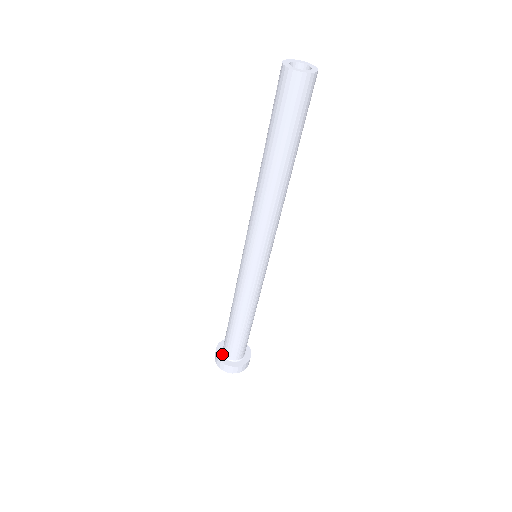
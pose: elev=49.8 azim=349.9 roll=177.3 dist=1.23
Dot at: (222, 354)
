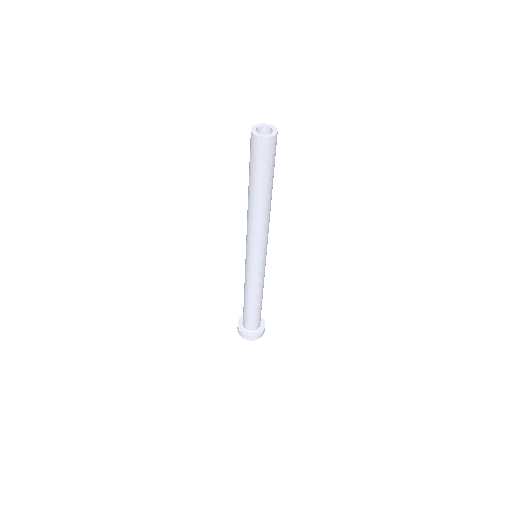
Dot at: (242, 322)
